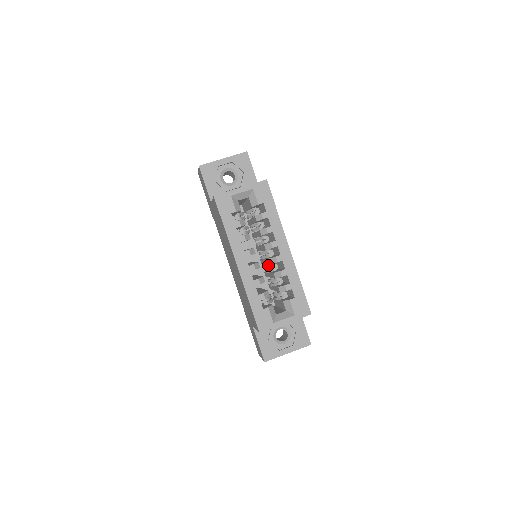
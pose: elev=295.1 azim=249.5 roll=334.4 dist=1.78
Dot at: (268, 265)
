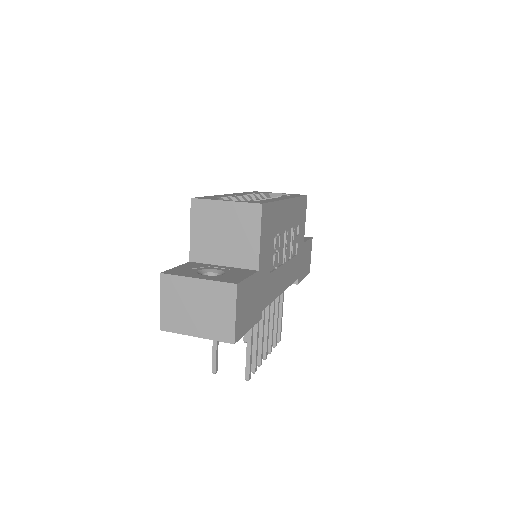
Dot at: occluded
